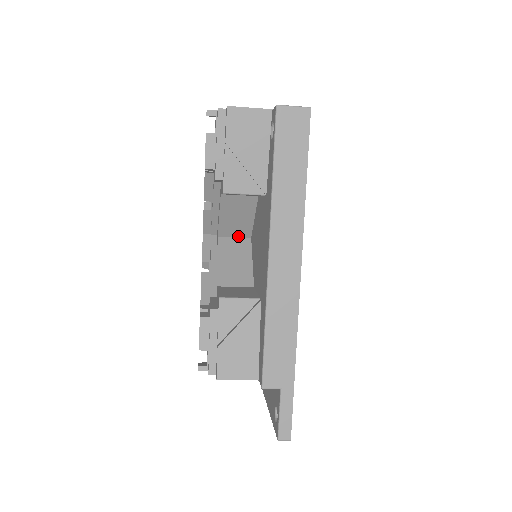
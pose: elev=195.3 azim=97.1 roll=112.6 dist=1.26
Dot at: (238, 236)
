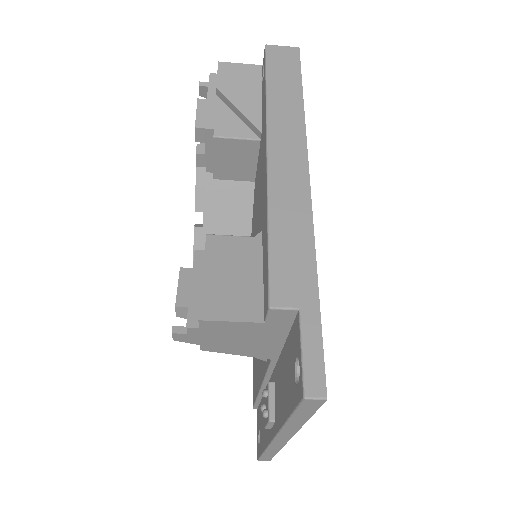
Dot at: occluded
